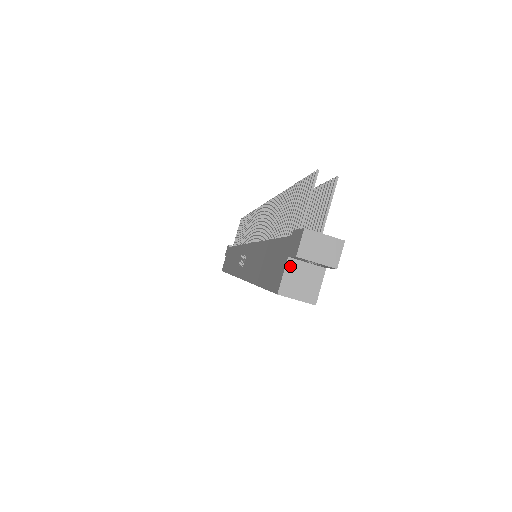
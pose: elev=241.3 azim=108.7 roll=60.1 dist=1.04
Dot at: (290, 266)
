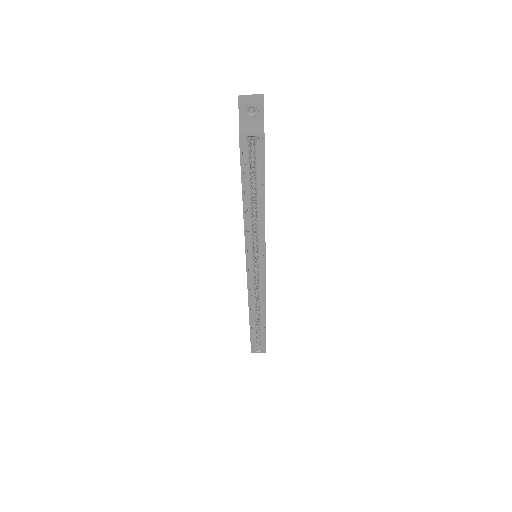
Dot at: (242, 124)
